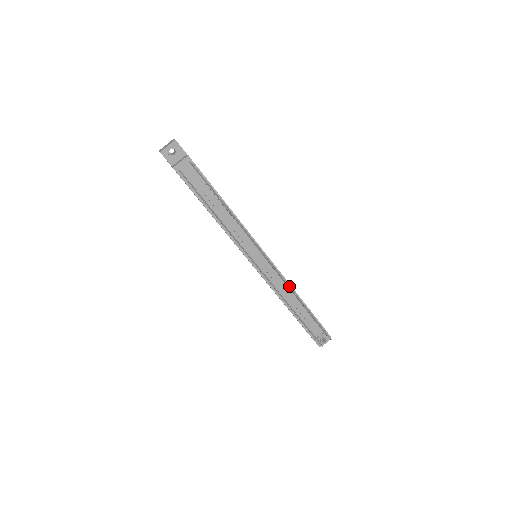
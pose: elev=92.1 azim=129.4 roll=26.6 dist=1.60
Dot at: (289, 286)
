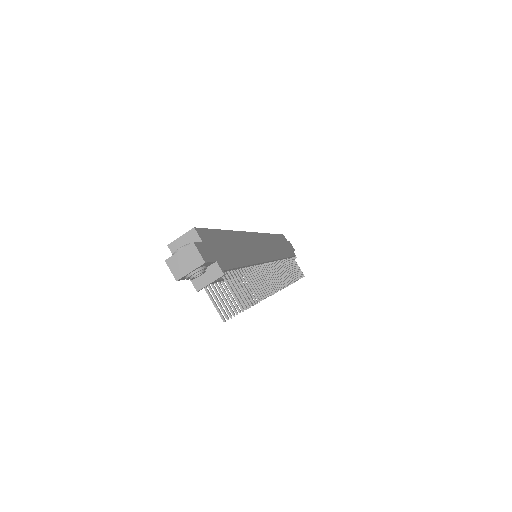
Dot at: (287, 275)
